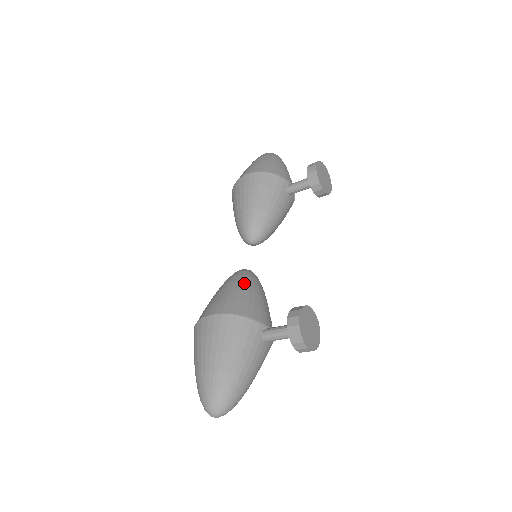
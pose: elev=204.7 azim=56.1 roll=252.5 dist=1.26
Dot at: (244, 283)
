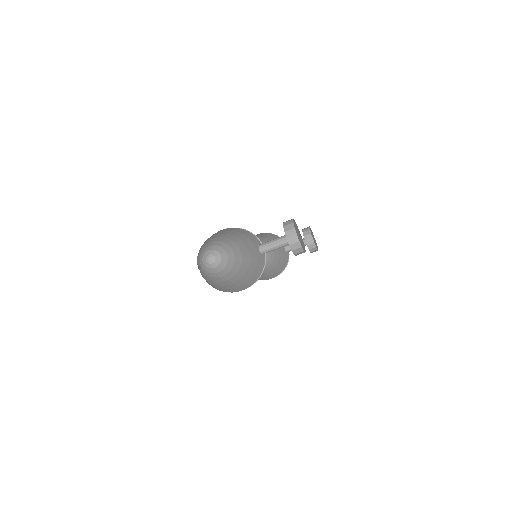
Dot at: occluded
